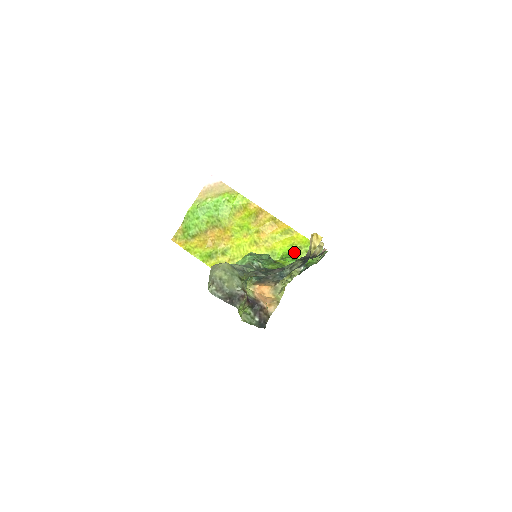
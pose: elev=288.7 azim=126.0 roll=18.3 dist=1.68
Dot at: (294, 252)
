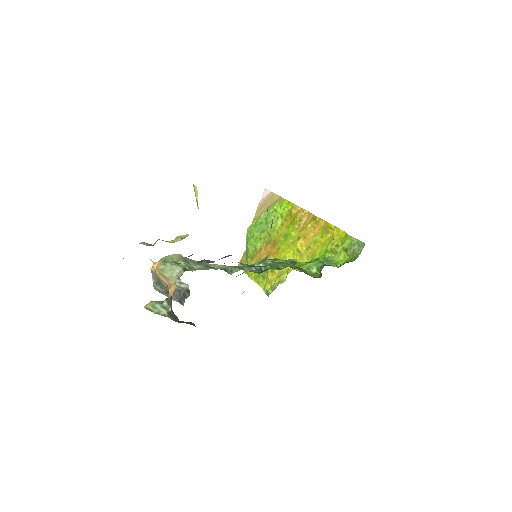
Dot at: (332, 254)
